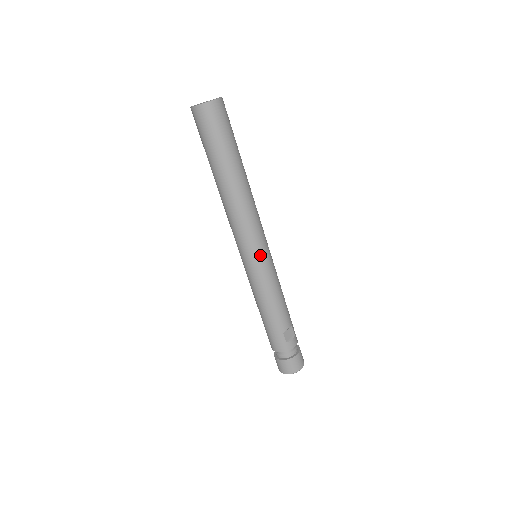
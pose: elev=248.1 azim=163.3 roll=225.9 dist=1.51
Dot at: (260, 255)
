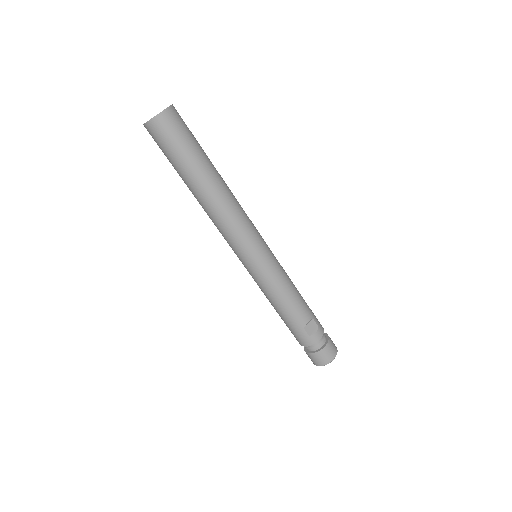
Dot at: (256, 257)
